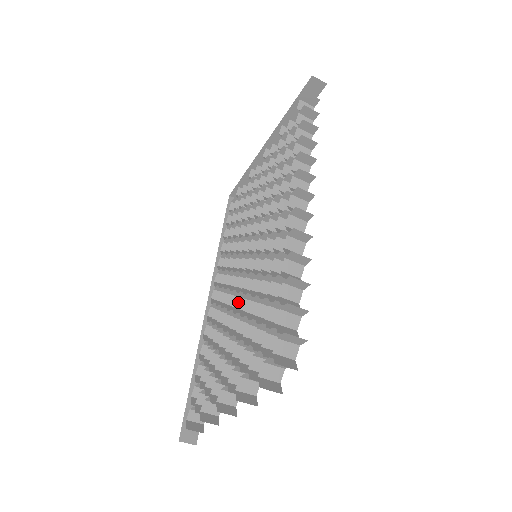
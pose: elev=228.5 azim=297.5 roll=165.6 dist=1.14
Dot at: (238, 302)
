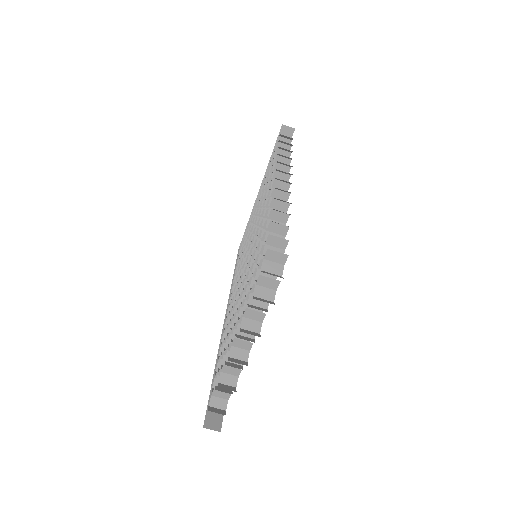
Dot at: occluded
